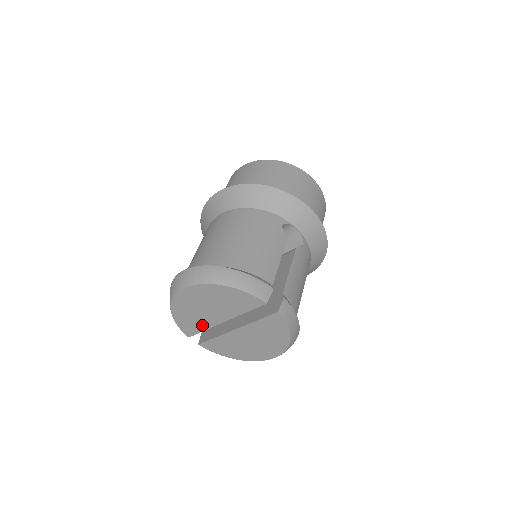
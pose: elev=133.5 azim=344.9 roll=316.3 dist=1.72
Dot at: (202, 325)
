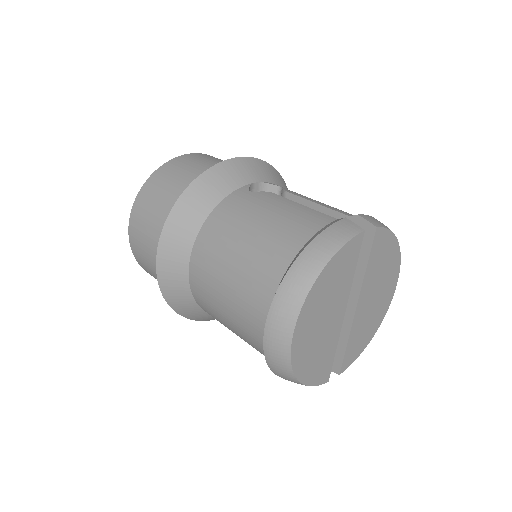
Dot at: (331, 348)
